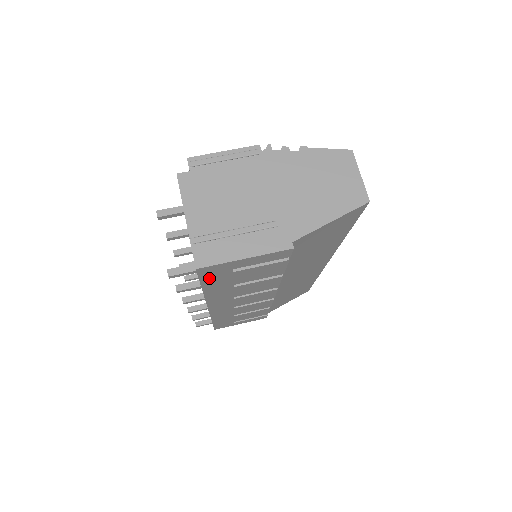
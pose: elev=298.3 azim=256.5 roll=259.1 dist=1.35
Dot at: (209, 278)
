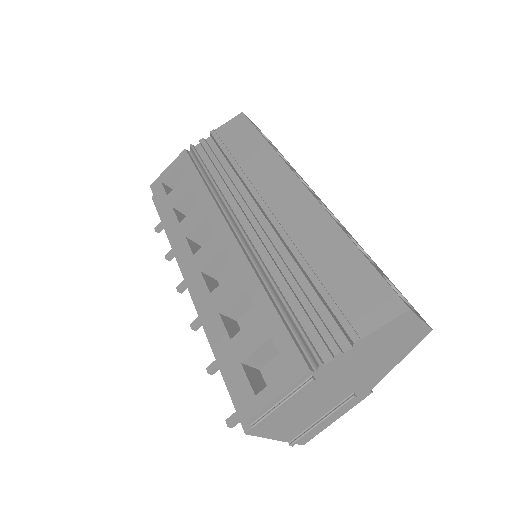
Dot at: occluded
